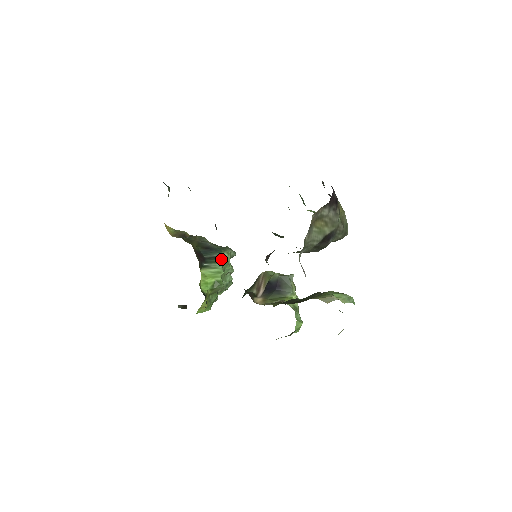
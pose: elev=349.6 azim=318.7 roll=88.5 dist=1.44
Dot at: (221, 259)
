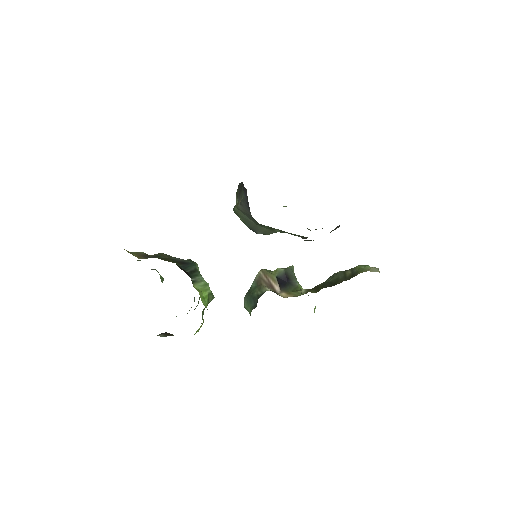
Dot at: (198, 271)
